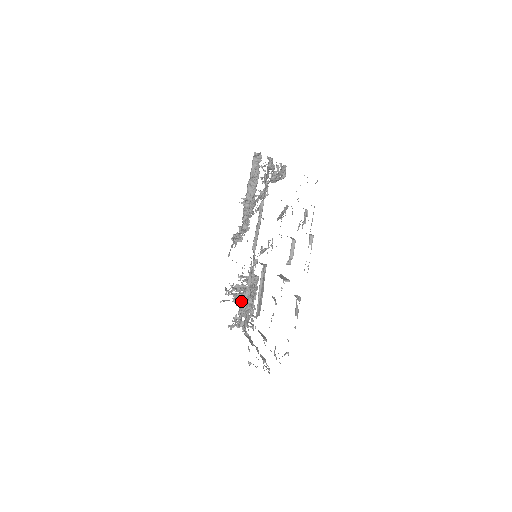
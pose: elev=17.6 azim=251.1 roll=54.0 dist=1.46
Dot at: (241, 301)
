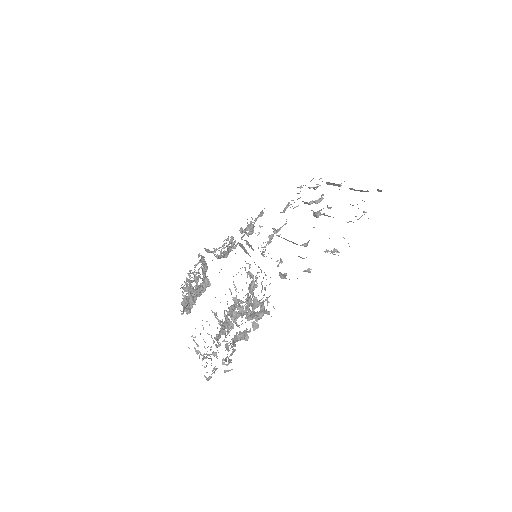
Dot at: (234, 321)
